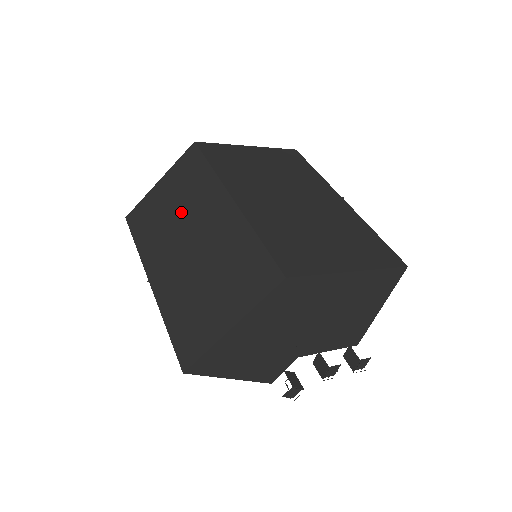
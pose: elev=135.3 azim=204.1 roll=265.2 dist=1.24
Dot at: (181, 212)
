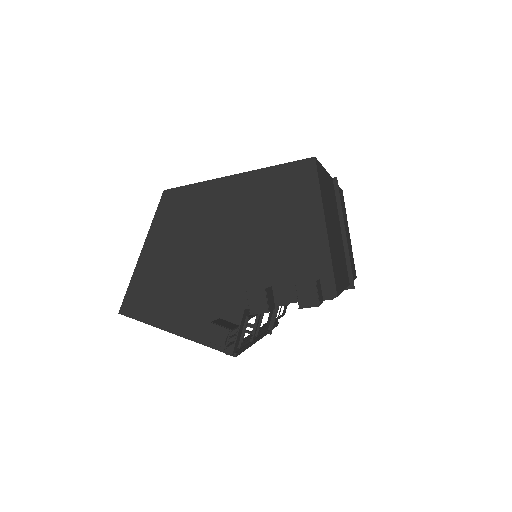
Dot at: occluded
